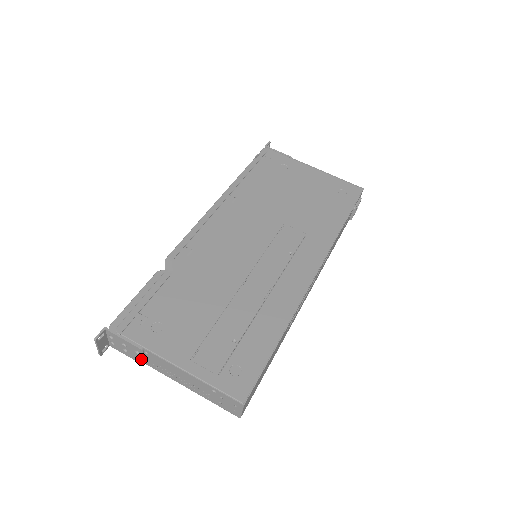
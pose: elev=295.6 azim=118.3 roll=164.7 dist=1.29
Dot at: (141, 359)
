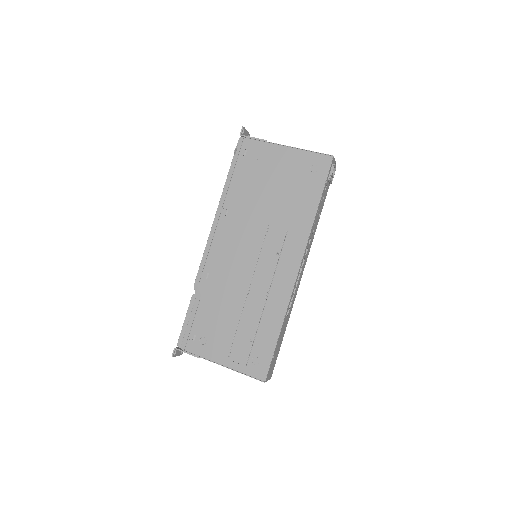
Dot at: occluded
